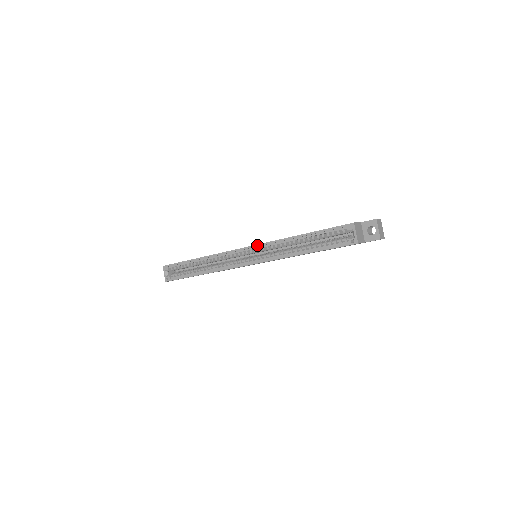
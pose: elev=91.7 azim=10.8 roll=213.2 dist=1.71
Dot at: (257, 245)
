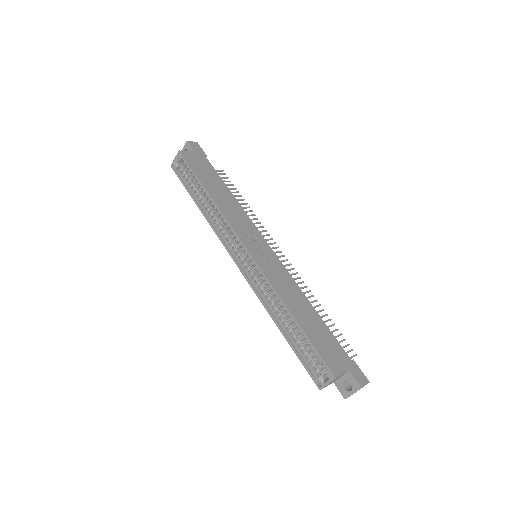
Dot at: (257, 266)
